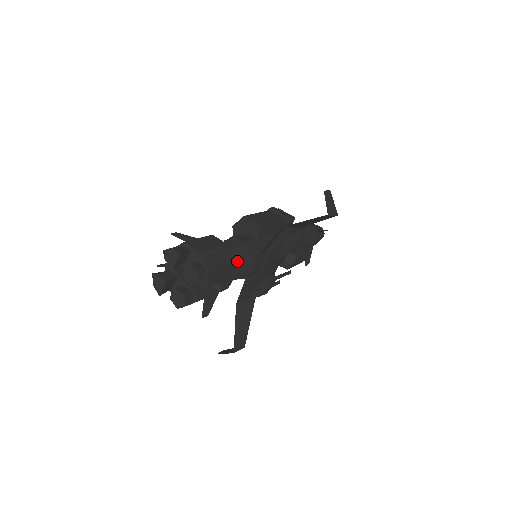
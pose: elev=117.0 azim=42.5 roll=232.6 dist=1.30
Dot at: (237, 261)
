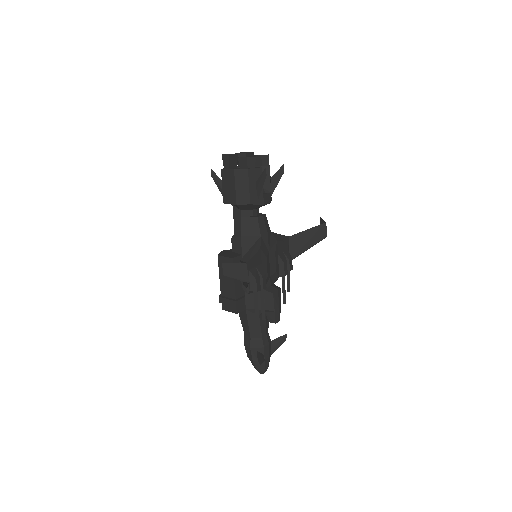
Dot at: occluded
